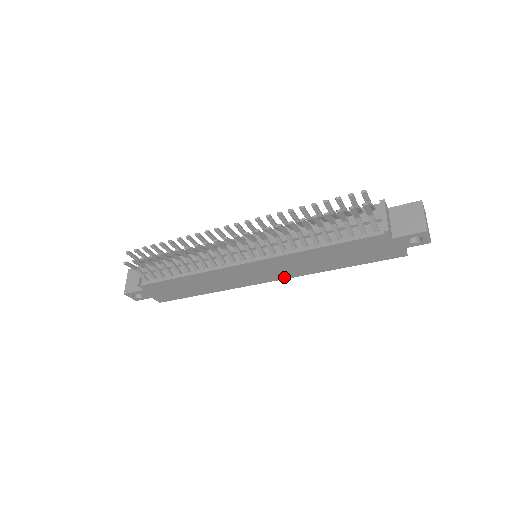
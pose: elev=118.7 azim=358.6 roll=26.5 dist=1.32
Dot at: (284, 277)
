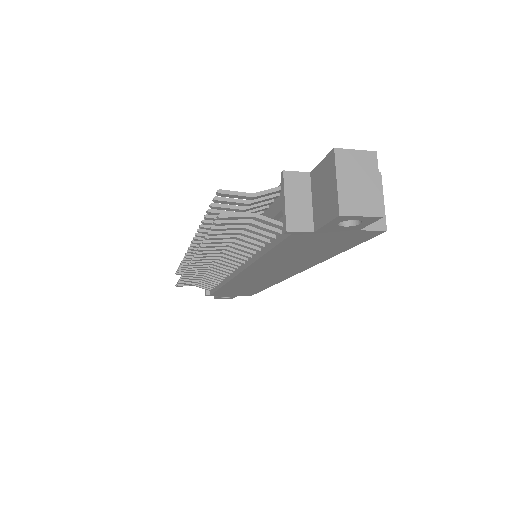
Dot at: (297, 271)
